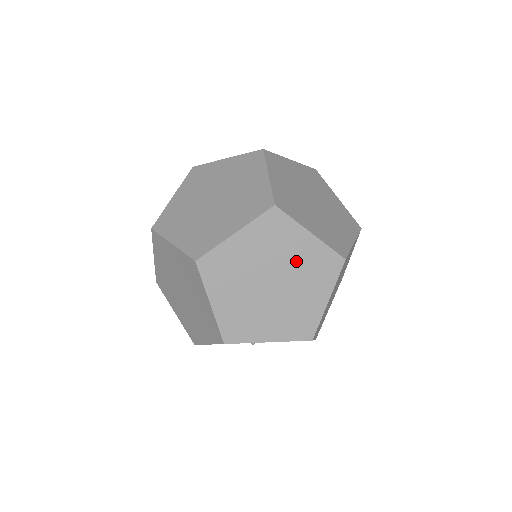
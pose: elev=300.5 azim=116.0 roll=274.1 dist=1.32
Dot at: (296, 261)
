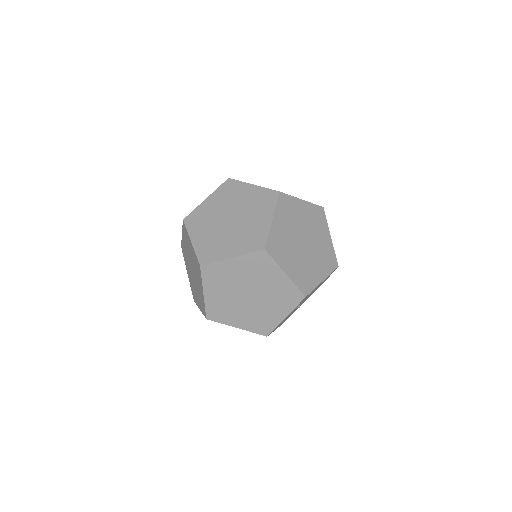
Dot at: (306, 221)
